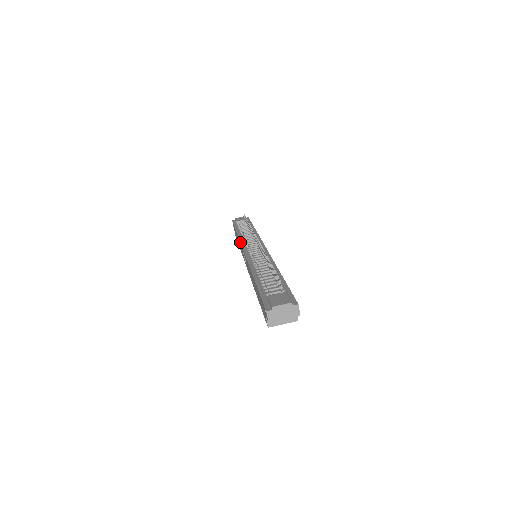
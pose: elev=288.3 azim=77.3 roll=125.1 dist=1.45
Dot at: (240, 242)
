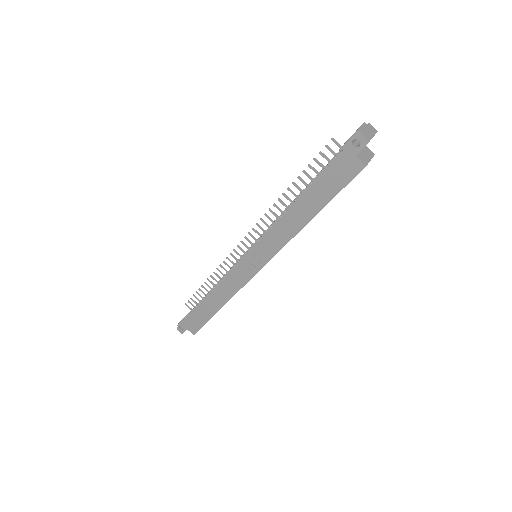
Dot at: (225, 276)
